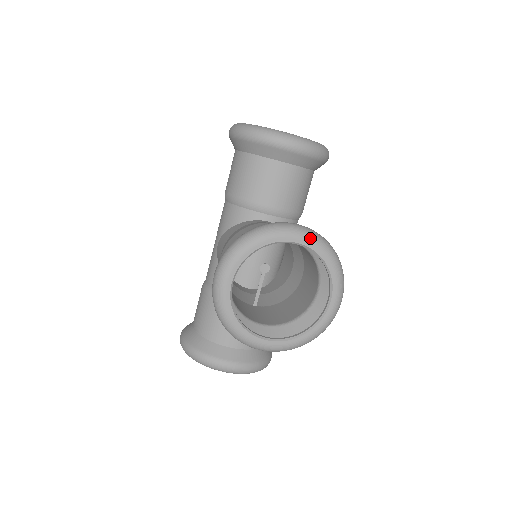
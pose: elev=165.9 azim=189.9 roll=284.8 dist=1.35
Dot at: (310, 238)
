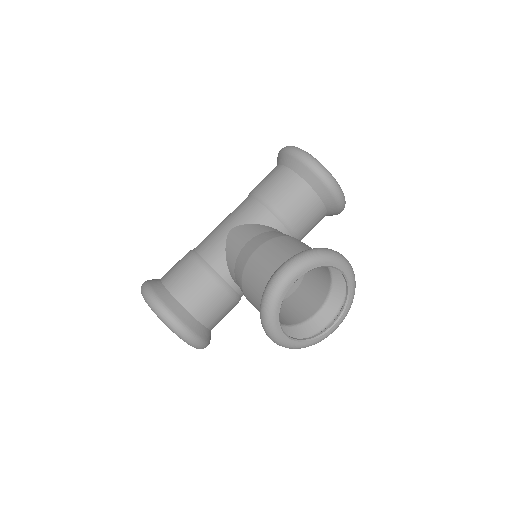
Dot at: (353, 276)
